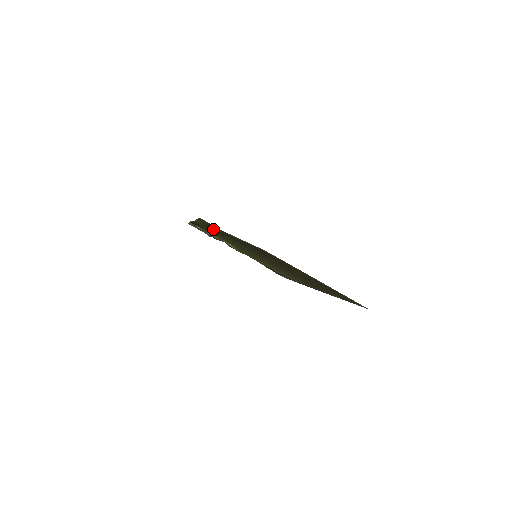
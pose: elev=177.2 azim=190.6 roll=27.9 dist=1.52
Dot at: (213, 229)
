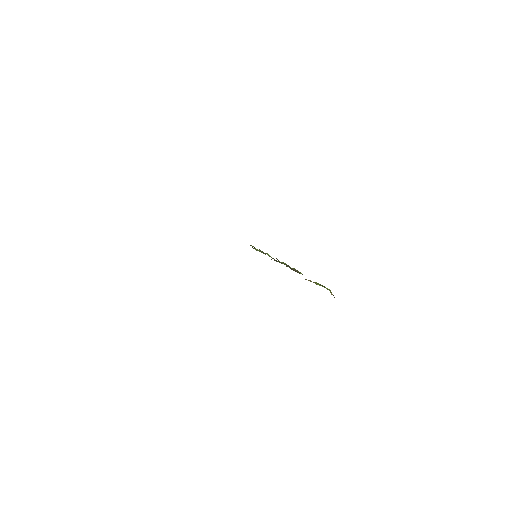
Dot at: occluded
